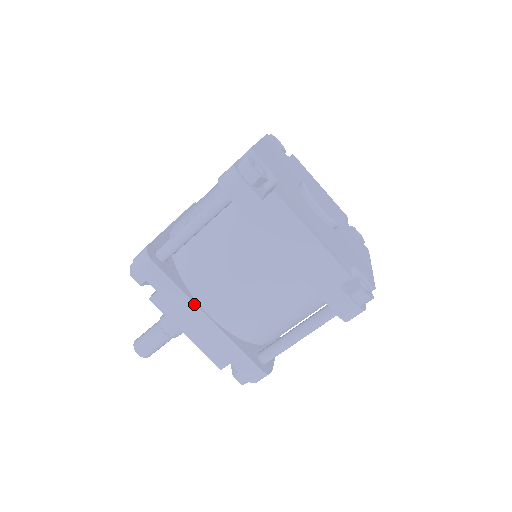
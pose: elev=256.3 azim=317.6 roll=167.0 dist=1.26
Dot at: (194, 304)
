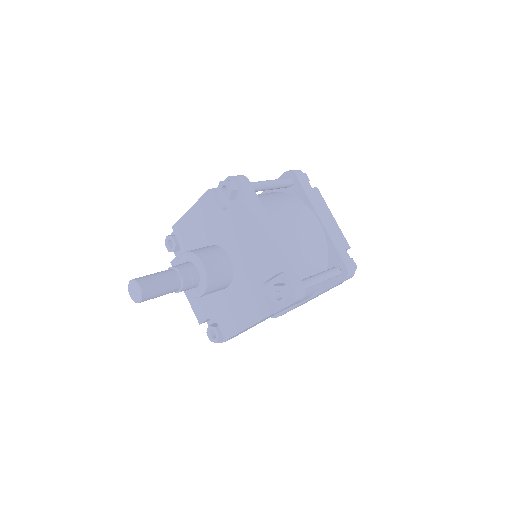
Dot at: (268, 218)
